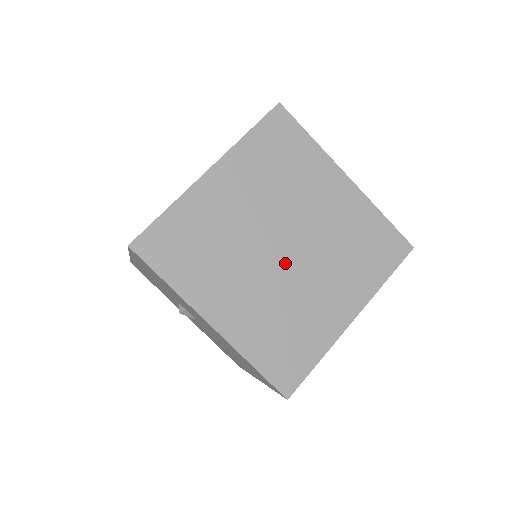
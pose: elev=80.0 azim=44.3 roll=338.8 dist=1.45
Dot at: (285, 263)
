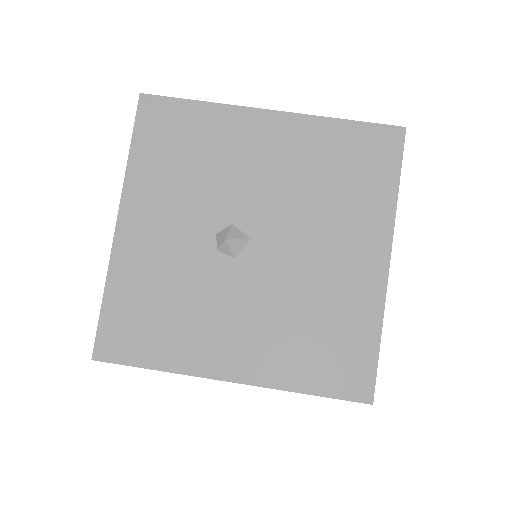
Dot at: occluded
